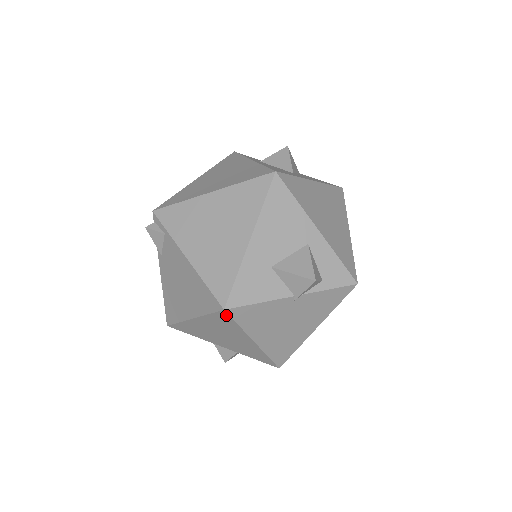
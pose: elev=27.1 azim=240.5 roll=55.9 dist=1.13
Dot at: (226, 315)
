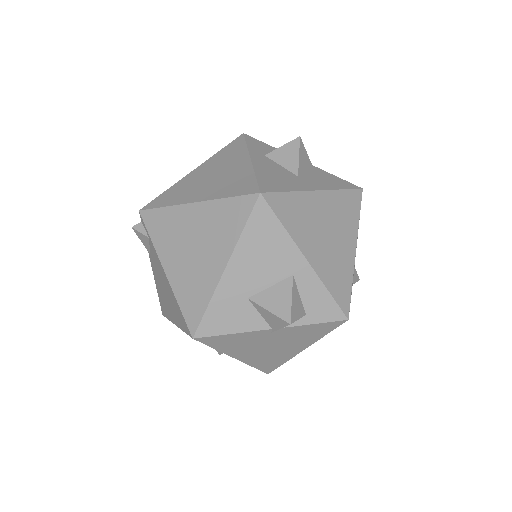
Dot at: (197, 340)
